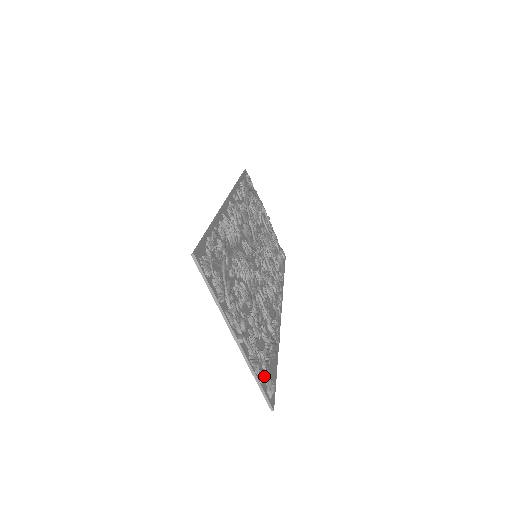
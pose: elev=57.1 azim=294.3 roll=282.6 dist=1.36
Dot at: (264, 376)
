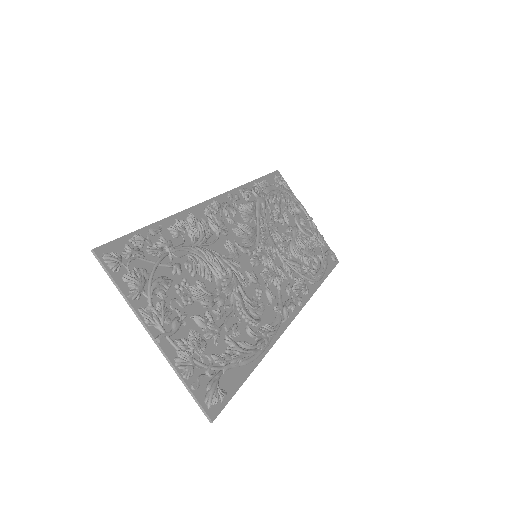
Dot at: (206, 382)
